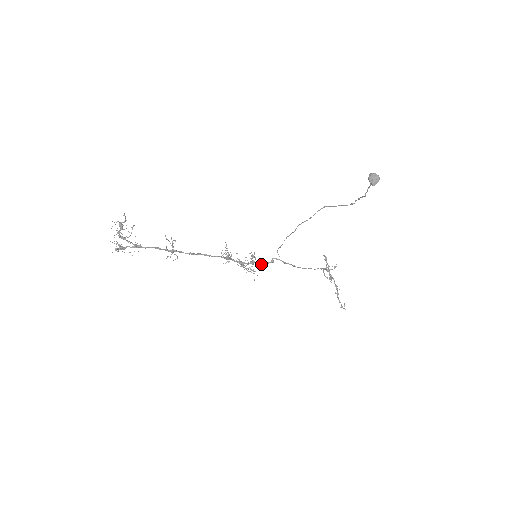
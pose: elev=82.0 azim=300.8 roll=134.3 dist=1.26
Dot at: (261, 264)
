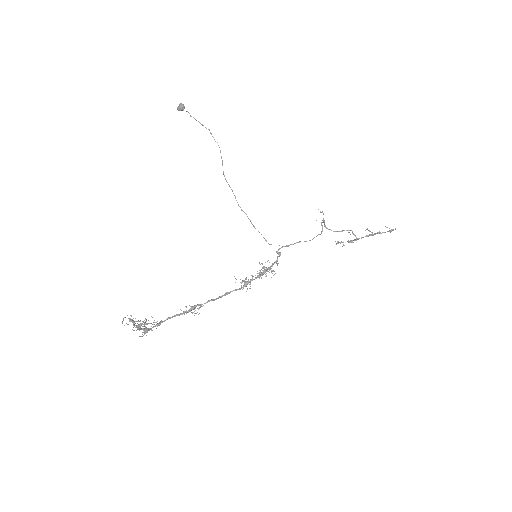
Dot at: occluded
